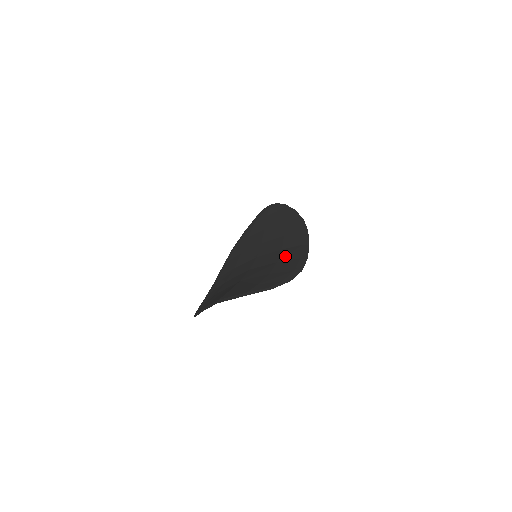
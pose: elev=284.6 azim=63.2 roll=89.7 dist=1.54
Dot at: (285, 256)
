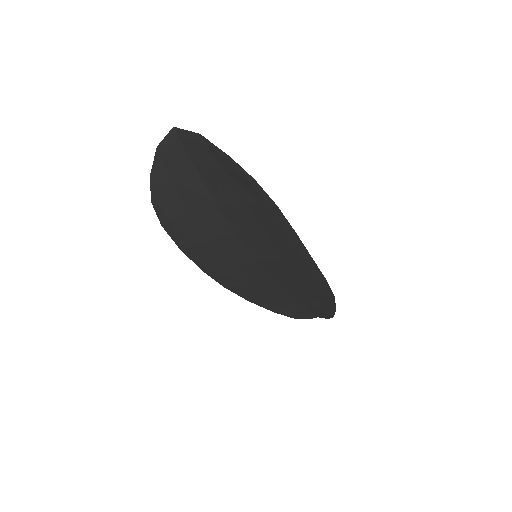
Dot at: (279, 239)
